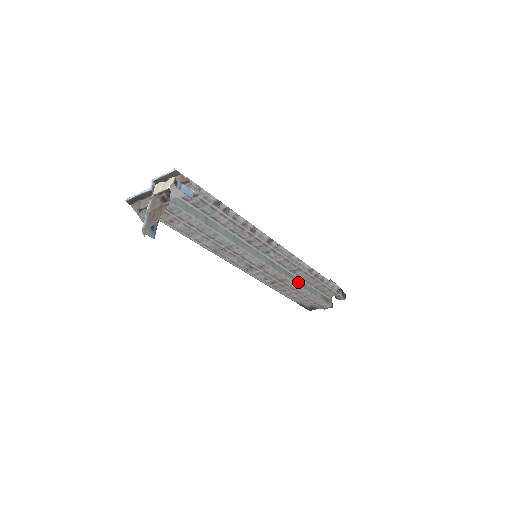
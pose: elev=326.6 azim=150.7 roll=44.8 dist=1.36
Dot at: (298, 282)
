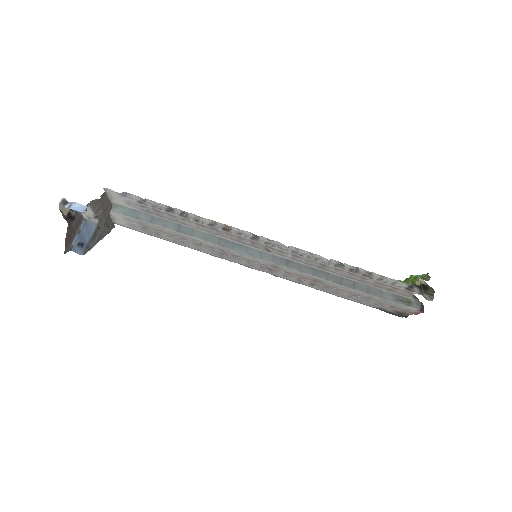
Dot at: (339, 281)
